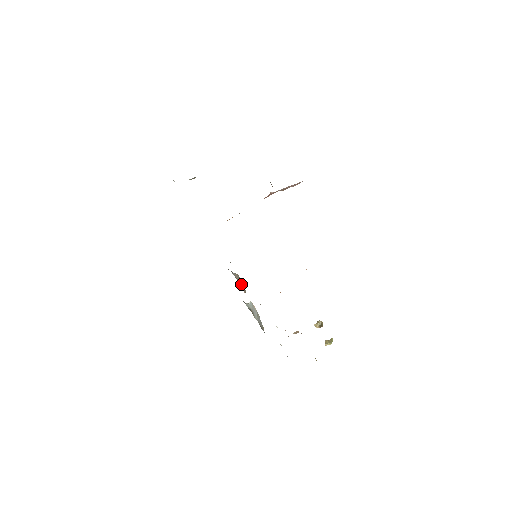
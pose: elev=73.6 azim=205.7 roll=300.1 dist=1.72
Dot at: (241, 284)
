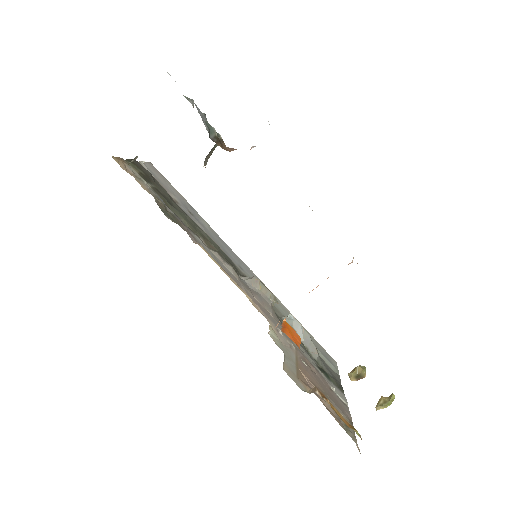
Dot at: (263, 293)
